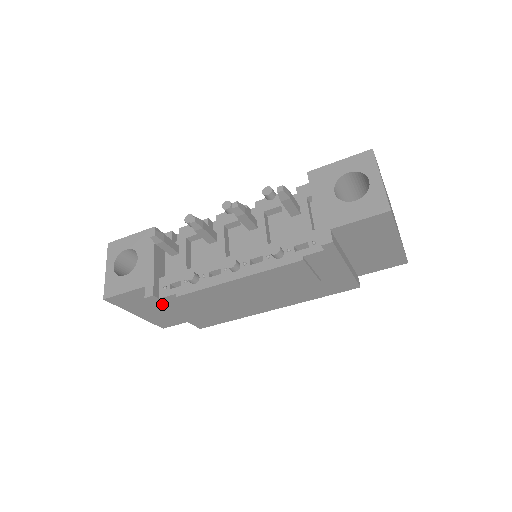
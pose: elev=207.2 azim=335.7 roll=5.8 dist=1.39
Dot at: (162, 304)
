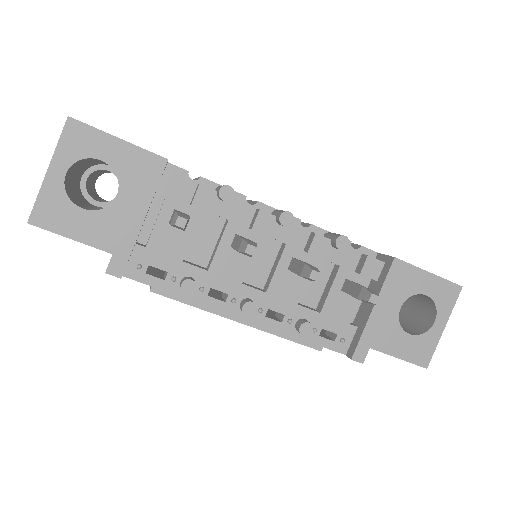
Dot at: occluded
